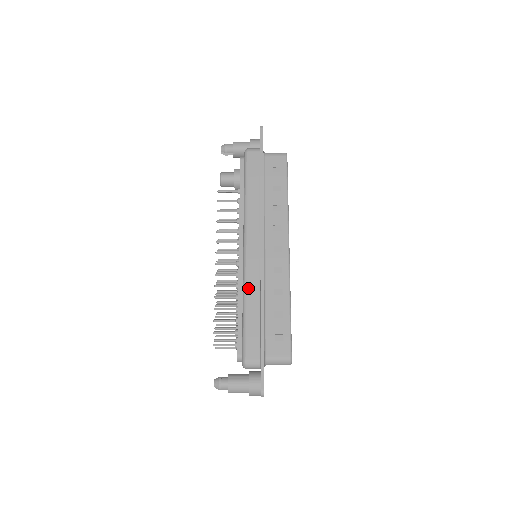
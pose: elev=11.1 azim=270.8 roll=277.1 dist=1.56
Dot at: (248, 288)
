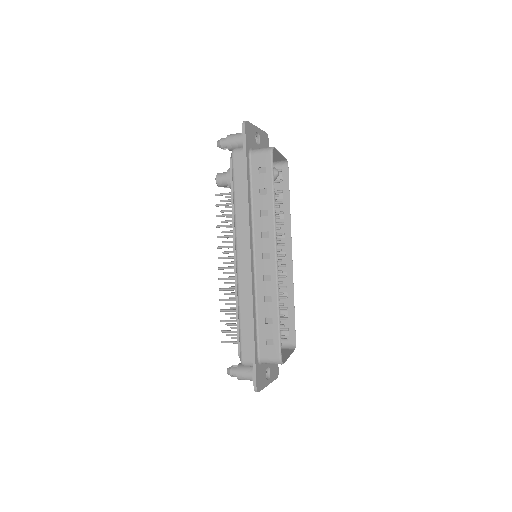
Dot at: (241, 297)
